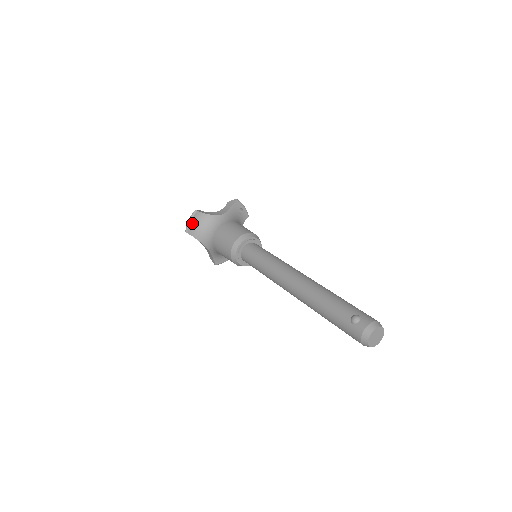
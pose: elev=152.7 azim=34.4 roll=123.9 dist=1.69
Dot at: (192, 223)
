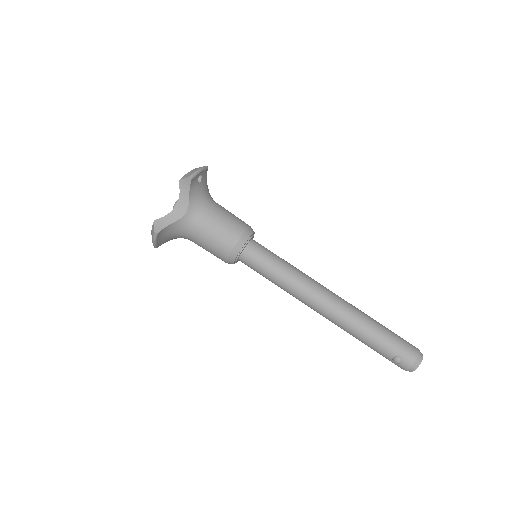
Dot at: (158, 241)
